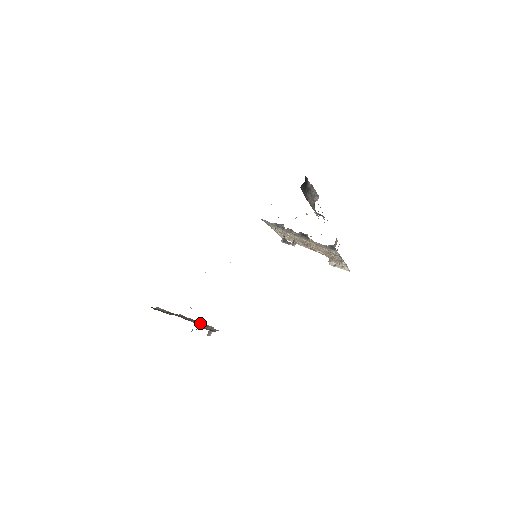
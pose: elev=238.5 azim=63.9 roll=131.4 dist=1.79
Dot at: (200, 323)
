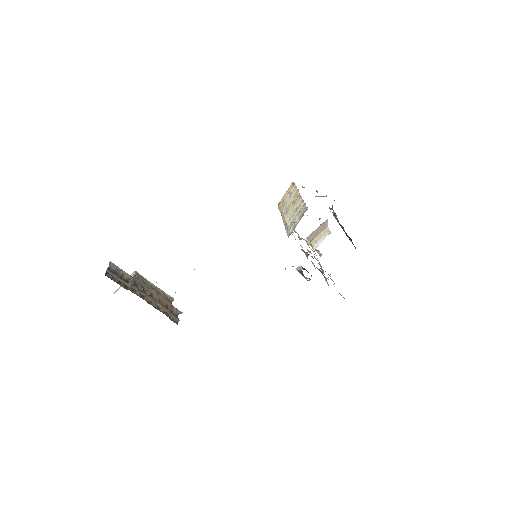
Dot at: (162, 297)
